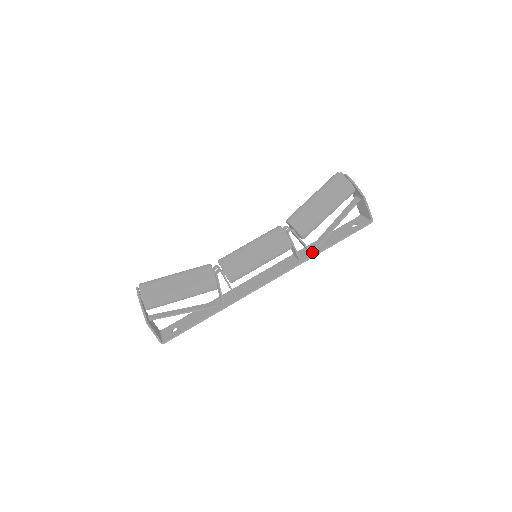
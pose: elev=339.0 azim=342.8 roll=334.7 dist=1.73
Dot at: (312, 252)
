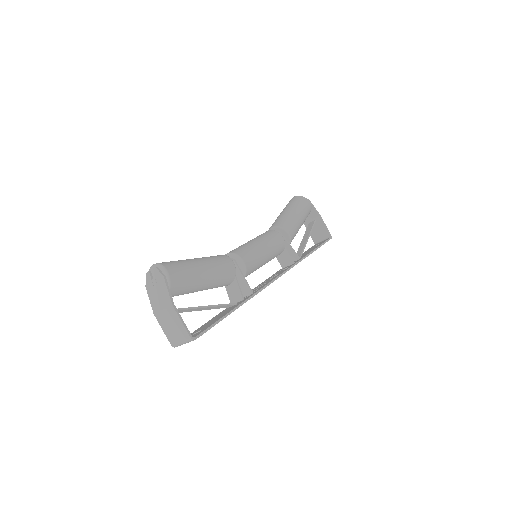
Dot at: (300, 258)
